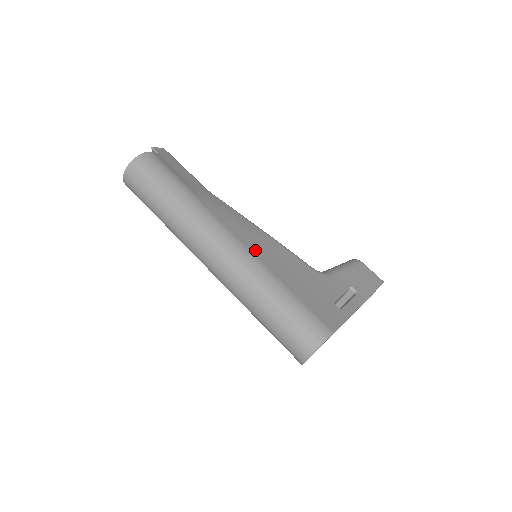
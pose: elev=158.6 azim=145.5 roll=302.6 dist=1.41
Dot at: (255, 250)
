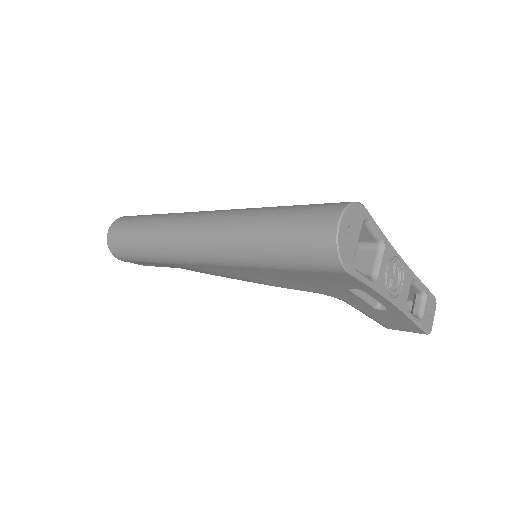
Dot at: occluded
